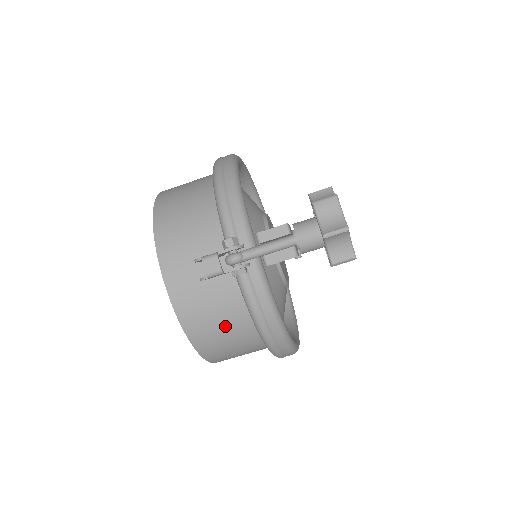
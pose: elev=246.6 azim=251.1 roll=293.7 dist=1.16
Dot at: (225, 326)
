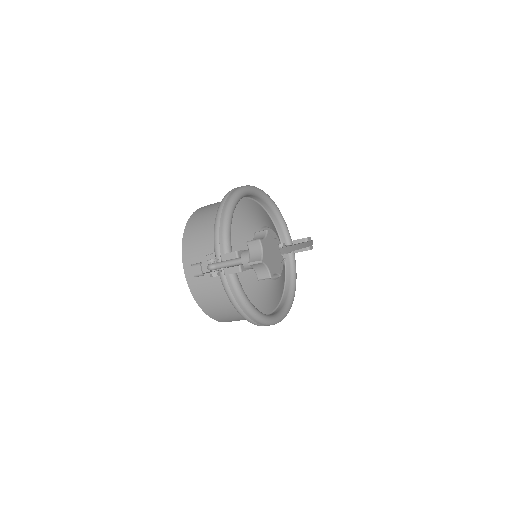
Dot at: (219, 303)
